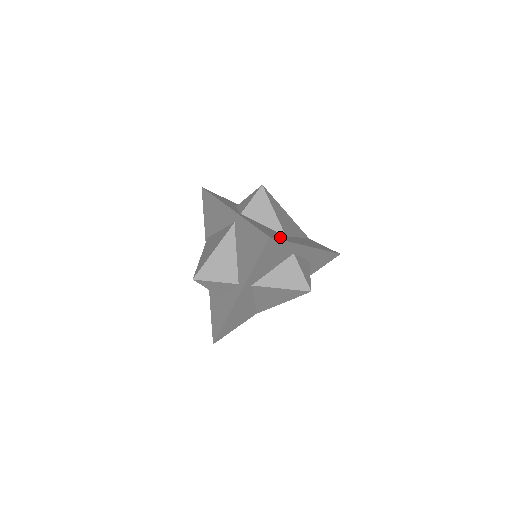
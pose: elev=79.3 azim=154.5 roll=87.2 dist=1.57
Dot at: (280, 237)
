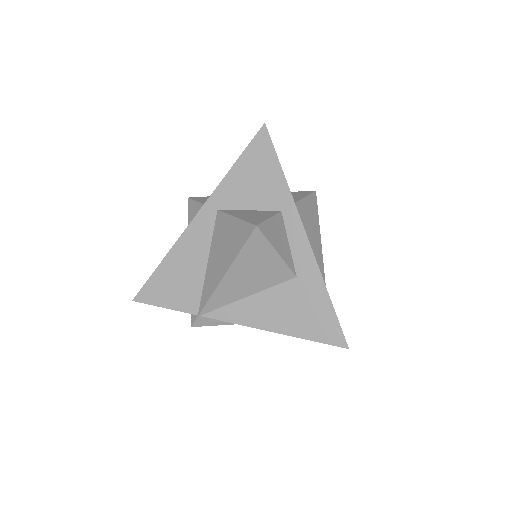
Dot at: occluded
